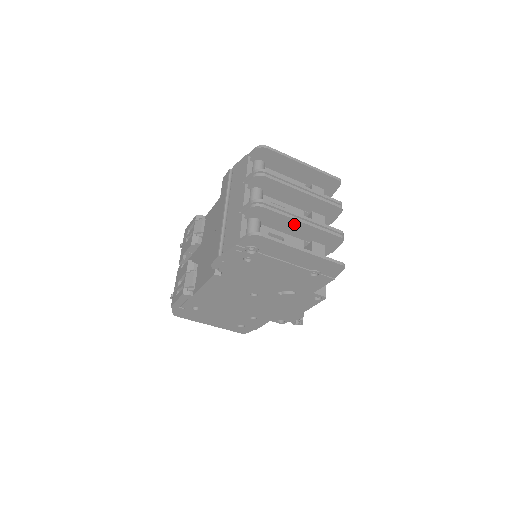
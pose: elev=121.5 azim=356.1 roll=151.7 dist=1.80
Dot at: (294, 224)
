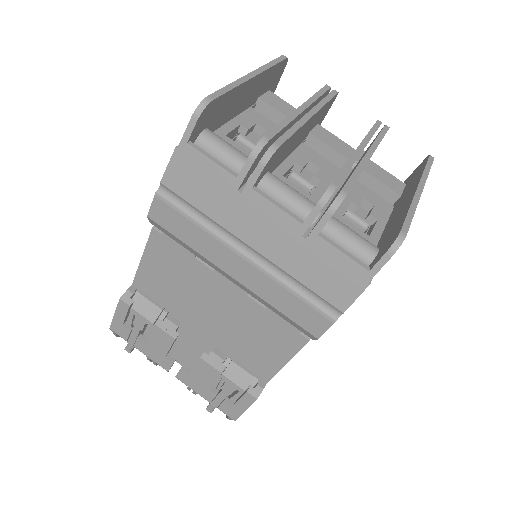
Dot at: occluded
